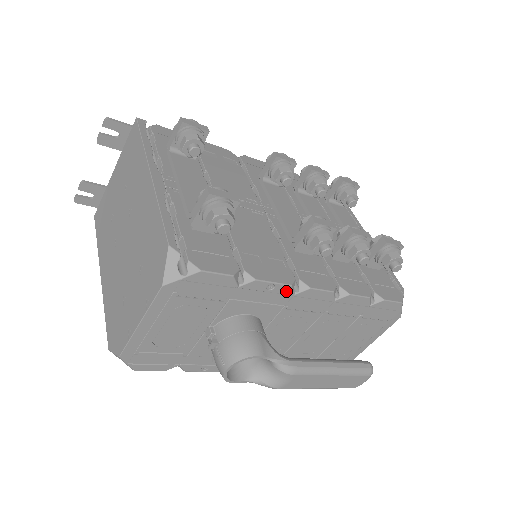
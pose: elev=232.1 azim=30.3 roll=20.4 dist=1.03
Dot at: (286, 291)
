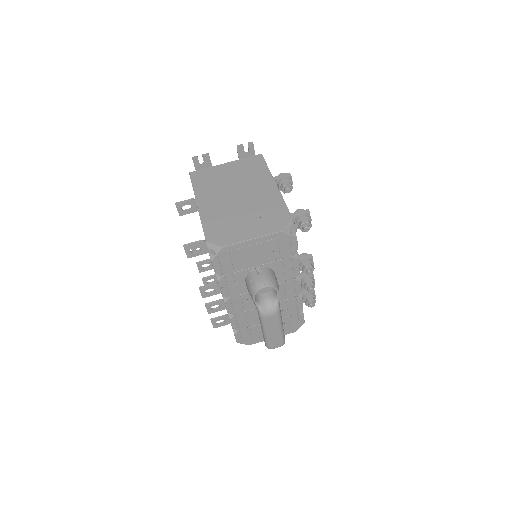
Dot at: (296, 274)
